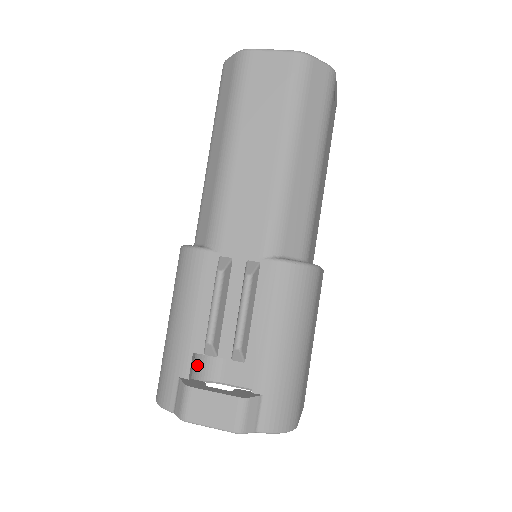
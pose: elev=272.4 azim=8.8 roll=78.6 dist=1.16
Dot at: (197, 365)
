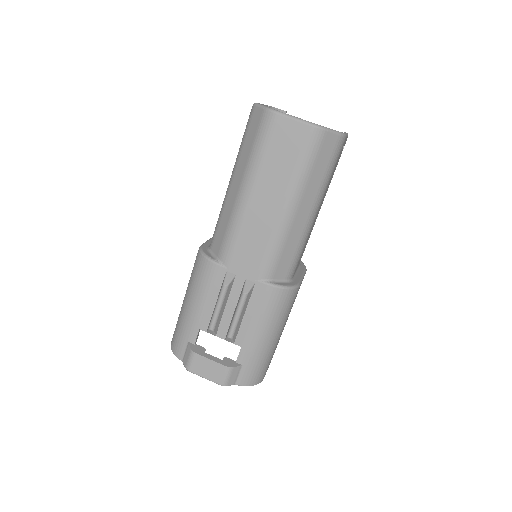
Dot at: occluded
